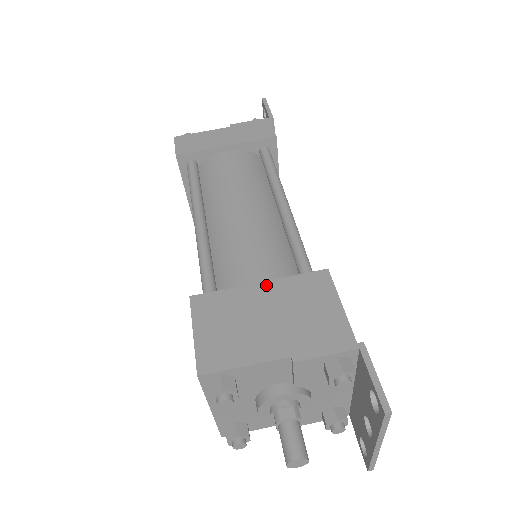
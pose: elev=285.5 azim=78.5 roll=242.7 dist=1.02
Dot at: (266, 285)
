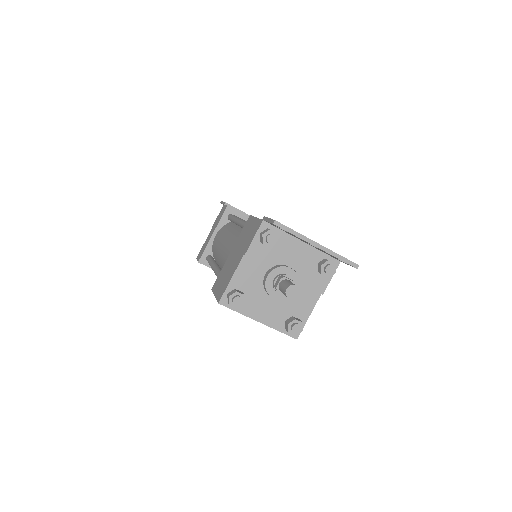
Dot at: (232, 250)
